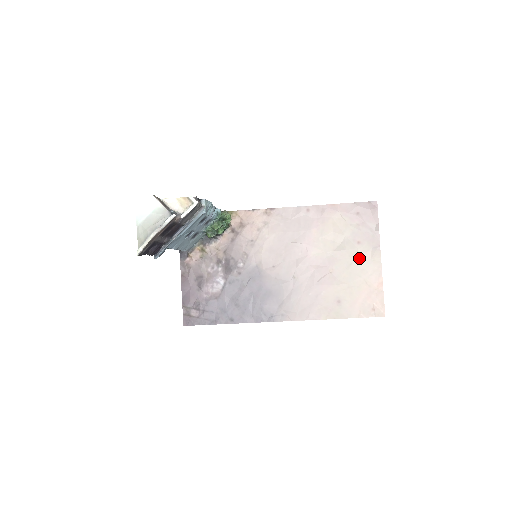
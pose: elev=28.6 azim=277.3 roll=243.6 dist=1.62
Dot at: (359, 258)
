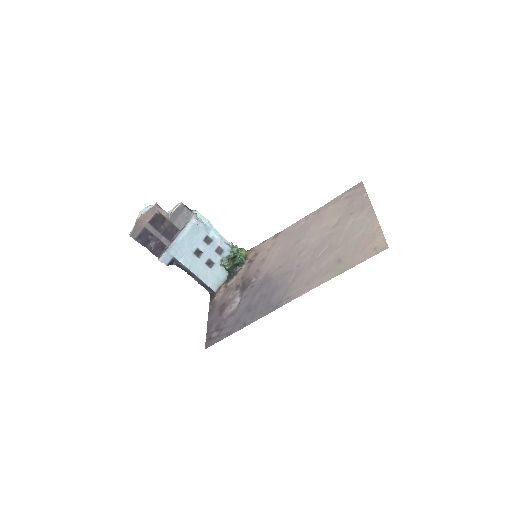
Dot at: (354, 223)
